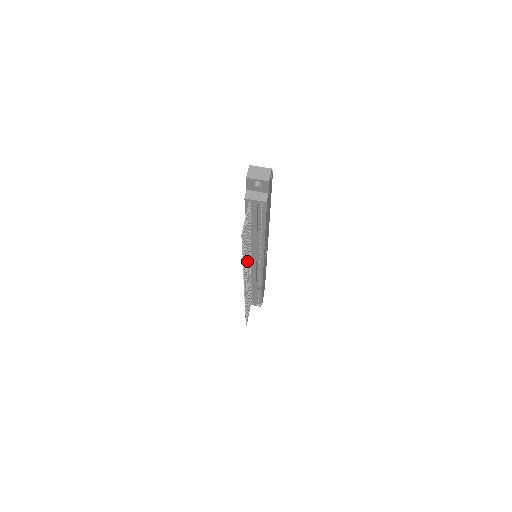
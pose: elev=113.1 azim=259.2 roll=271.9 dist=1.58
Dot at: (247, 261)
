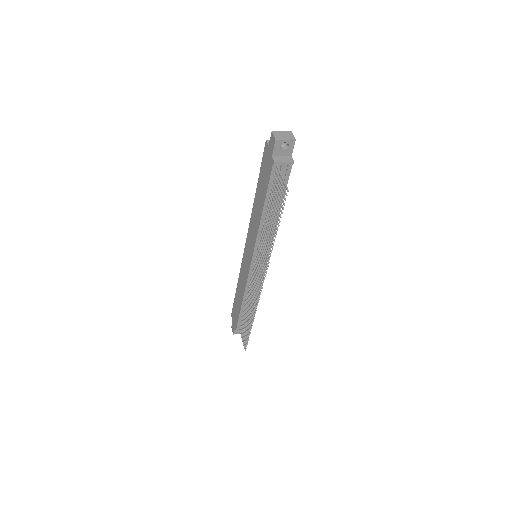
Dot at: (265, 247)
